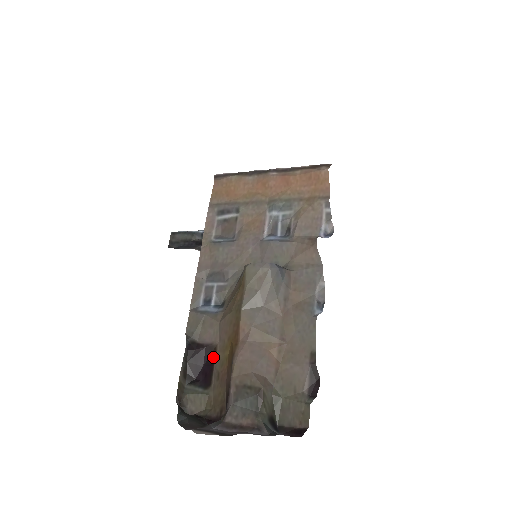
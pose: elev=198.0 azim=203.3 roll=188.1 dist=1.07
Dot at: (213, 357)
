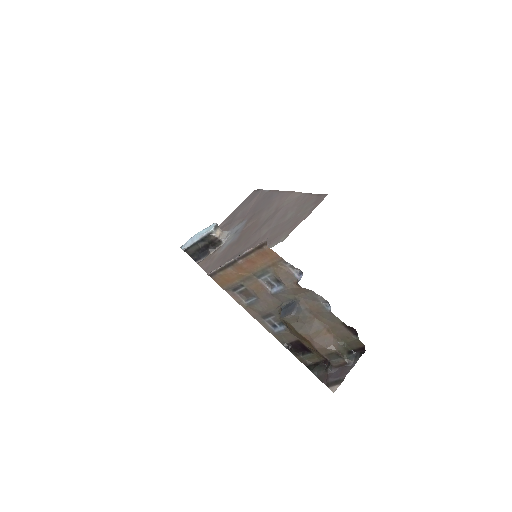
Dot at: (302, 344)
